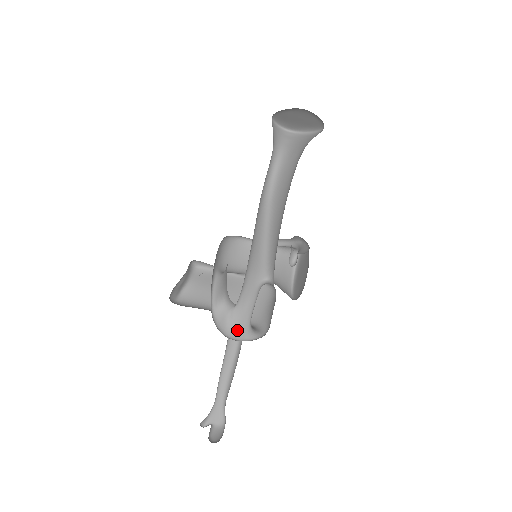
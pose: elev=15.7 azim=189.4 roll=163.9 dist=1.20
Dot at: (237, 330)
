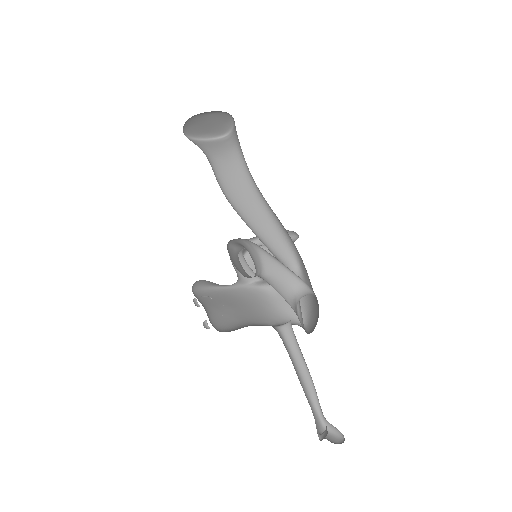
Dot at: (303, 324)
